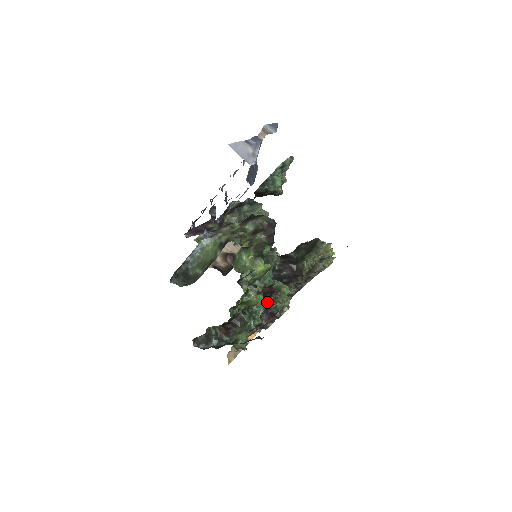
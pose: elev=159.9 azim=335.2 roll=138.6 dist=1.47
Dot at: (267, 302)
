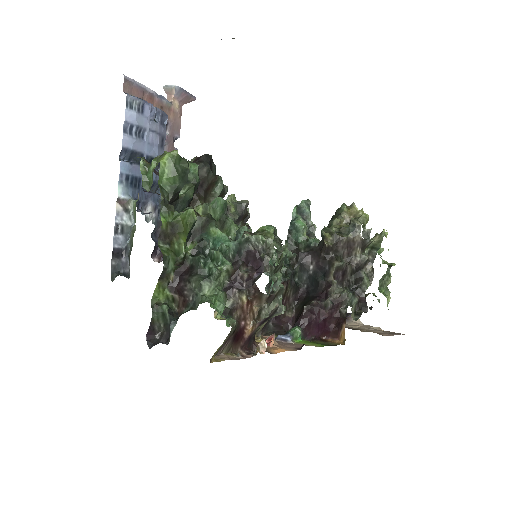
Dot at: (236, 243)
